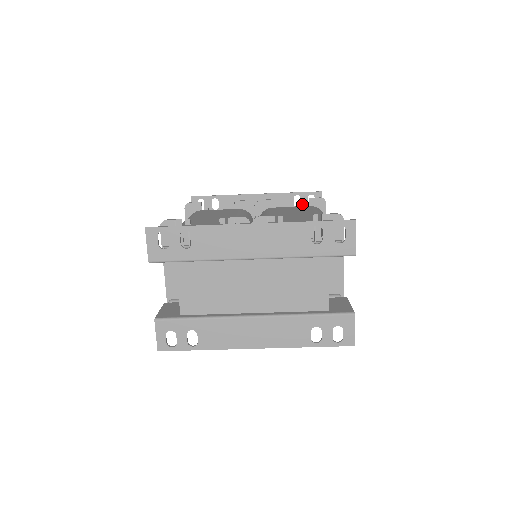
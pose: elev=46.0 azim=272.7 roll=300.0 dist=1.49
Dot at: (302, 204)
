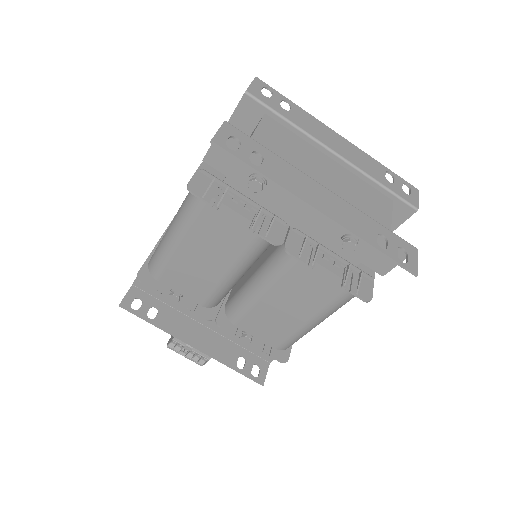
Dot at: occluded
